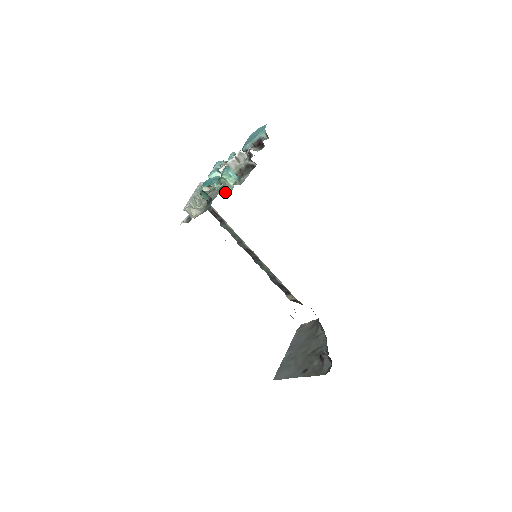
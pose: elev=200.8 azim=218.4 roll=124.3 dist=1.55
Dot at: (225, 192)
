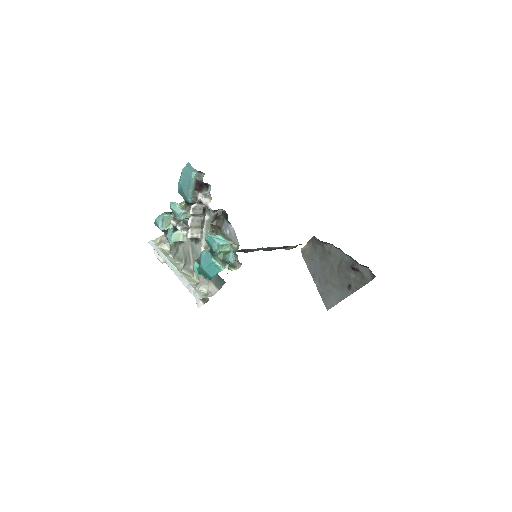
Dot at: occluded
